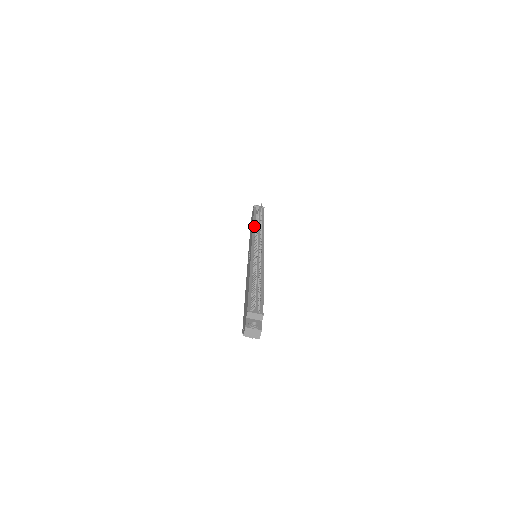
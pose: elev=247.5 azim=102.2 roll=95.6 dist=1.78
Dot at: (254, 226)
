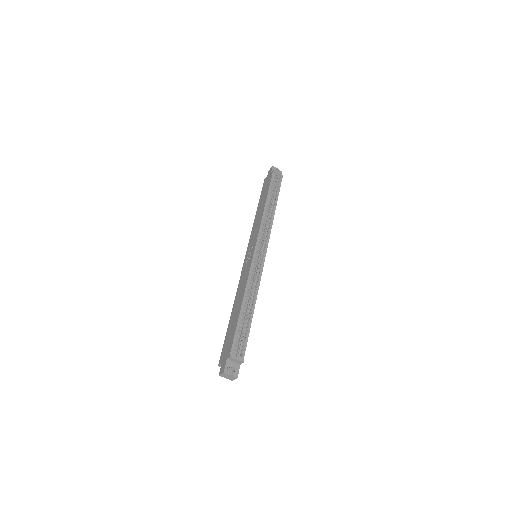
Dot at: (265, 210)
